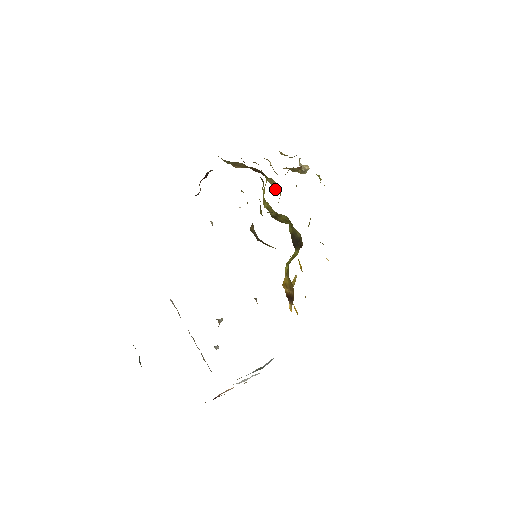
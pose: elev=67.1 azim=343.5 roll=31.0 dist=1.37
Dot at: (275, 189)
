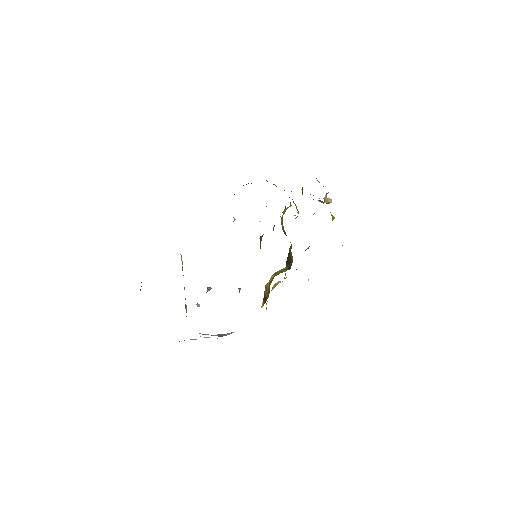
Dot at: (296, 208)
